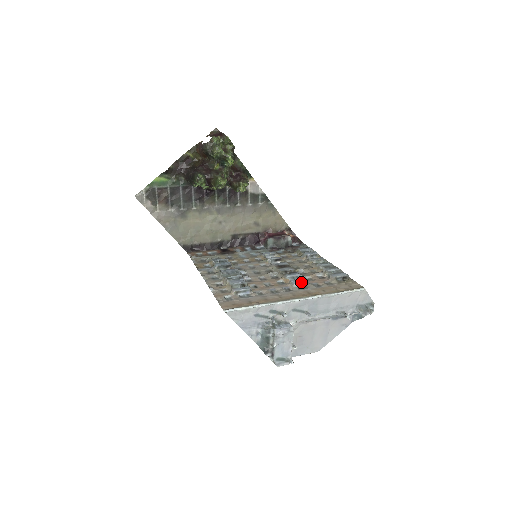
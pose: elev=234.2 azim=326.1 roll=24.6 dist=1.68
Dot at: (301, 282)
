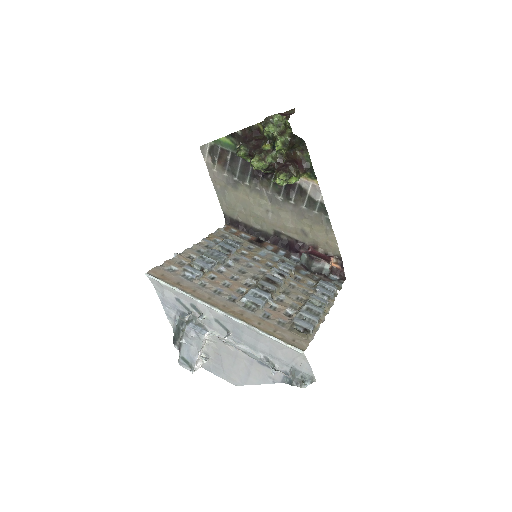
Dot at: (253, 301)
